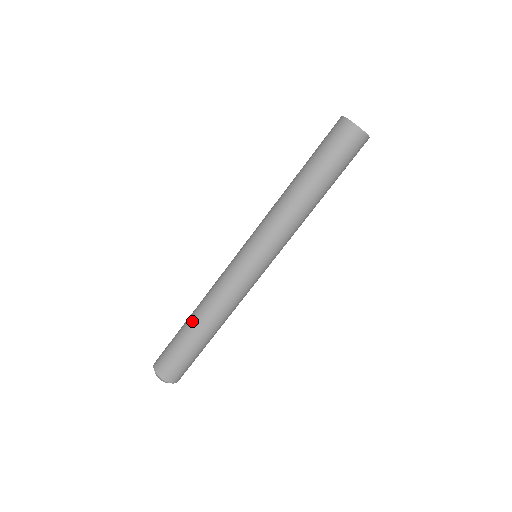
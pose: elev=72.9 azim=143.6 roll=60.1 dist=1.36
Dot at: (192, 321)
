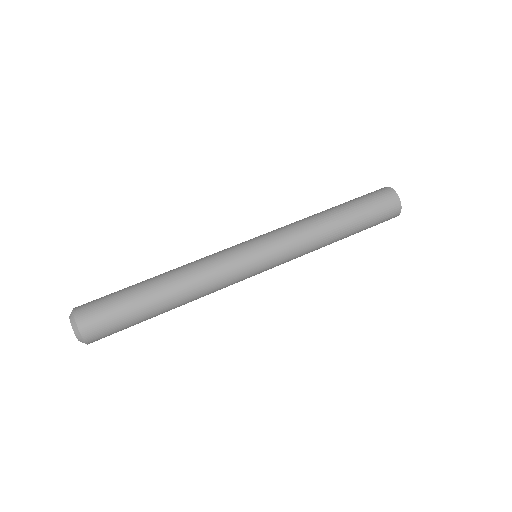
Dot at: (155, 276)
